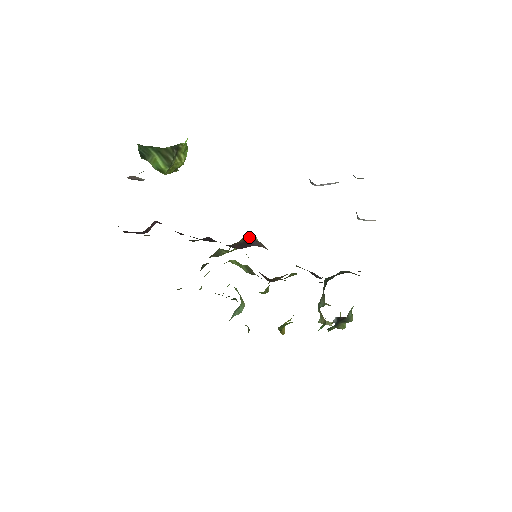
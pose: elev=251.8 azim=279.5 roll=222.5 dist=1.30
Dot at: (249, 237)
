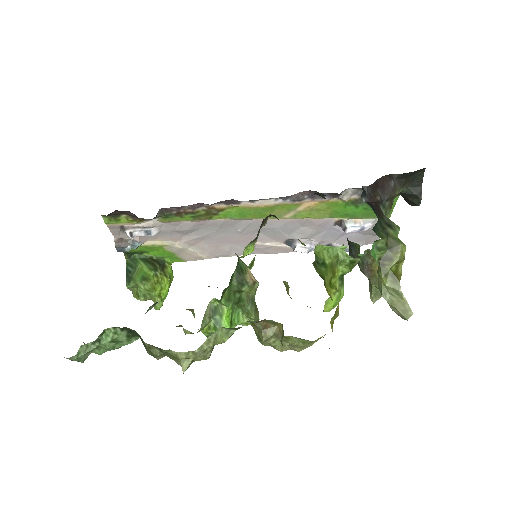
Dot at: occluded
